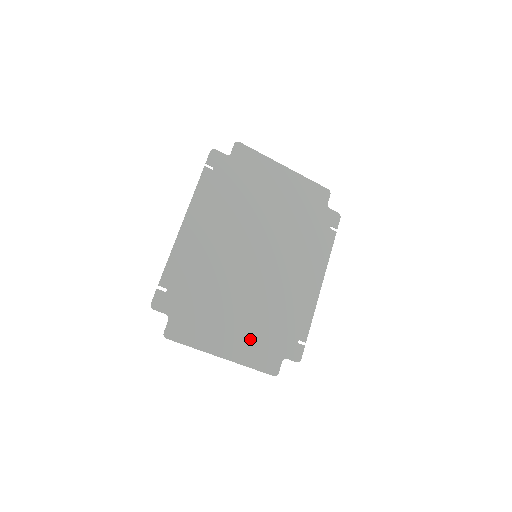
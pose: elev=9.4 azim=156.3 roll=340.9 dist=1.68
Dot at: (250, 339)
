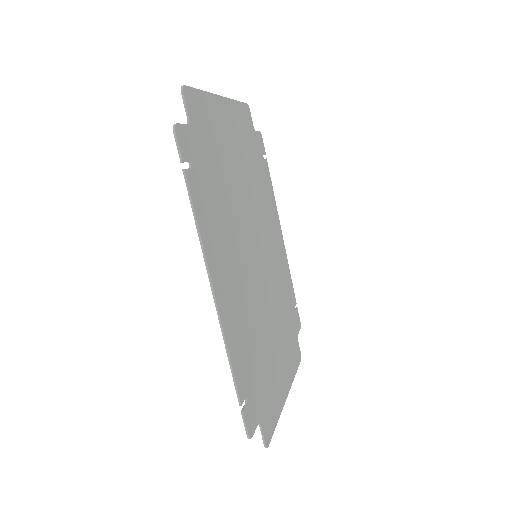
Dot at: (286, 351)
